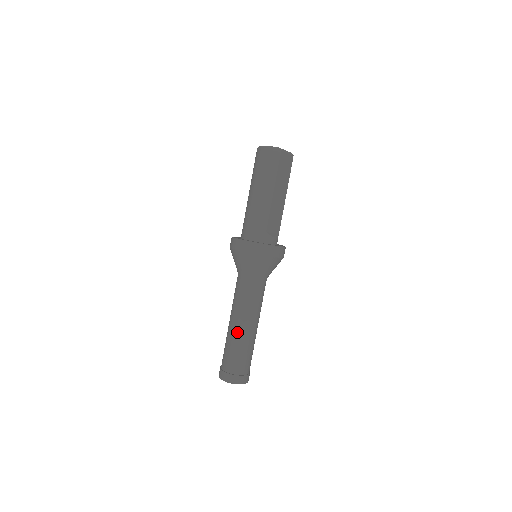
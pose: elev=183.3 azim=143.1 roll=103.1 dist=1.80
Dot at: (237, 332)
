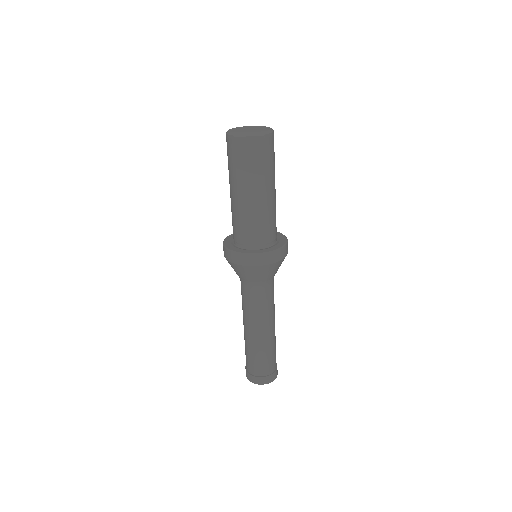
Dot at: (244, 333)
